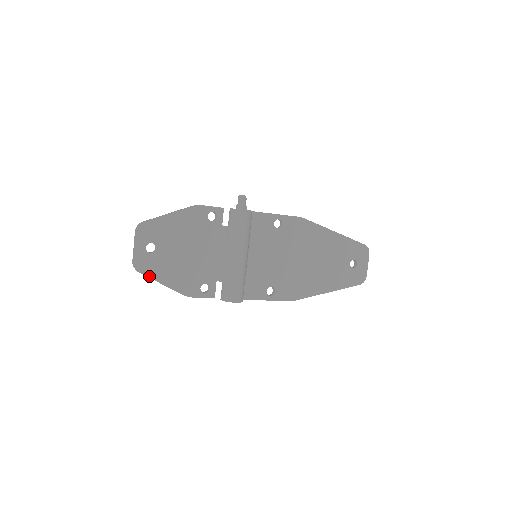
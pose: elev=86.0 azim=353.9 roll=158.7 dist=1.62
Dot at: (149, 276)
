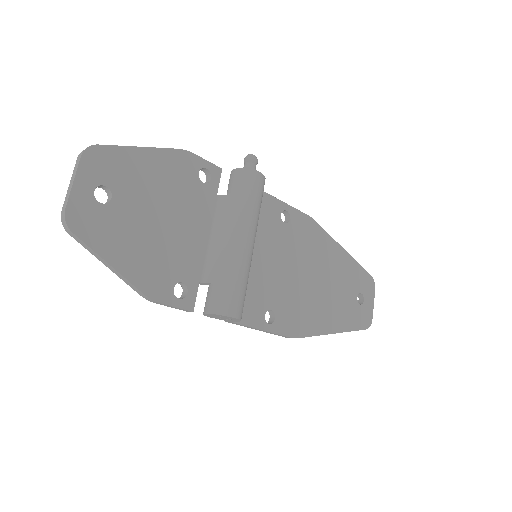
Dot at: (90, 245)
